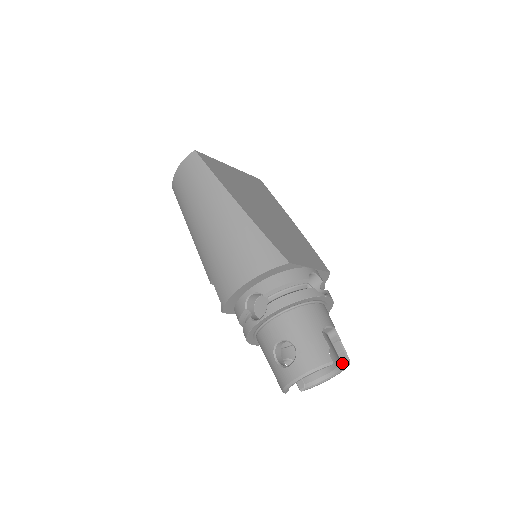
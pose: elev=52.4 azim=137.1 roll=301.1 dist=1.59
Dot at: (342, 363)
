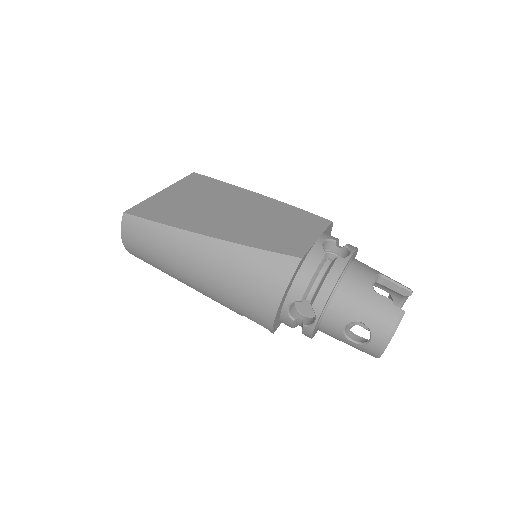
Dot at: (406, 296)
